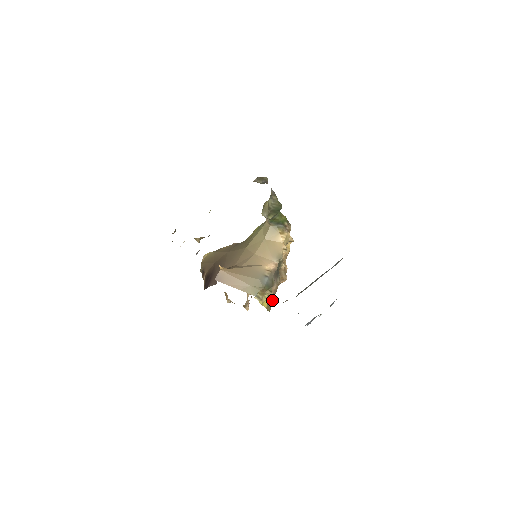
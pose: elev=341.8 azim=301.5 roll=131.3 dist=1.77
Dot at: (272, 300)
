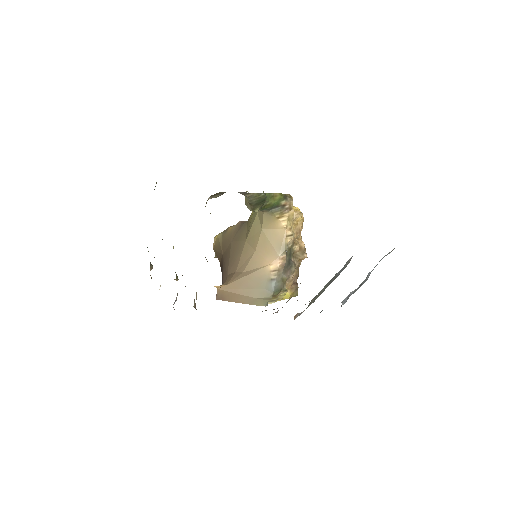
Dot at: (296, 284)
